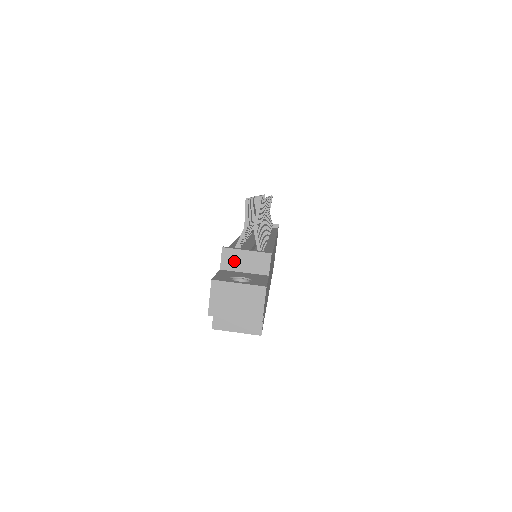
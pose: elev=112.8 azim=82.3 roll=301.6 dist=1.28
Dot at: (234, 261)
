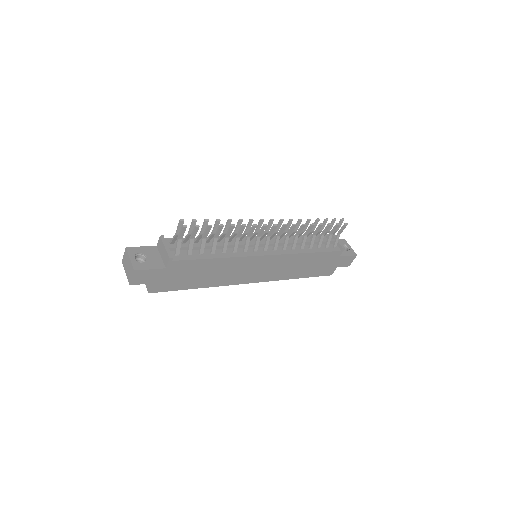
Dot at: (161, 247)
